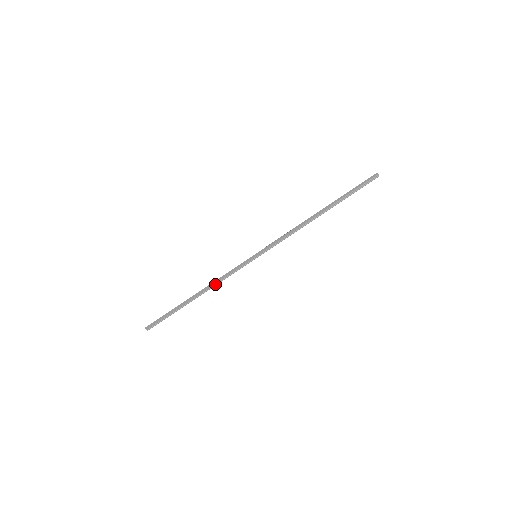
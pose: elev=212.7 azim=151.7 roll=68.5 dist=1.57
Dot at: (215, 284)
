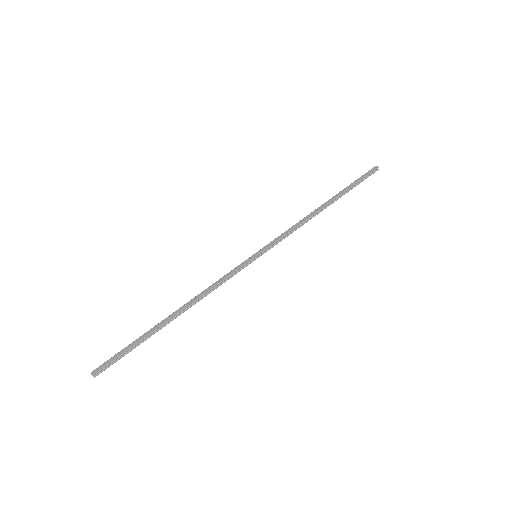
Dot at: (203, 296)
